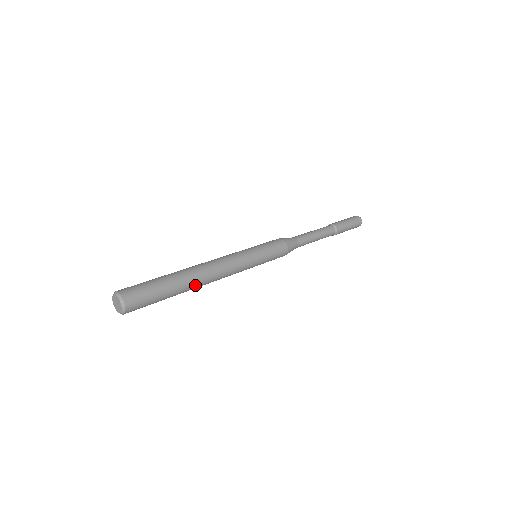
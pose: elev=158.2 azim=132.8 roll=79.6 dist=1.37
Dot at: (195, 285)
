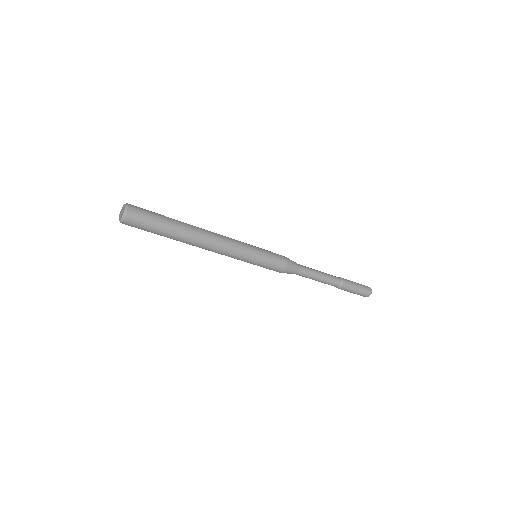
Dot at: (193, 227)
